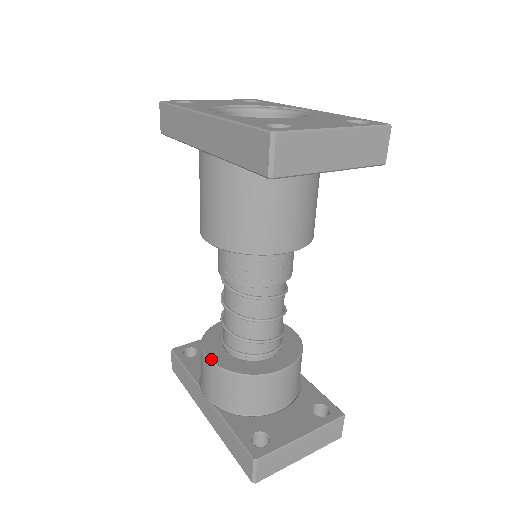
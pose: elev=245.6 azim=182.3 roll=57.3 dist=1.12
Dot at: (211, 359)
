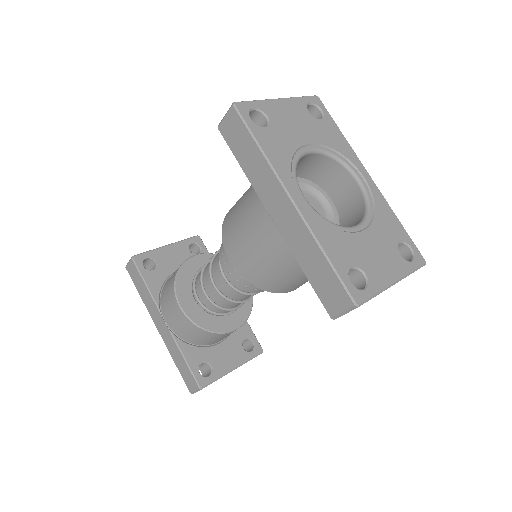
Dot at: (184, 309)
